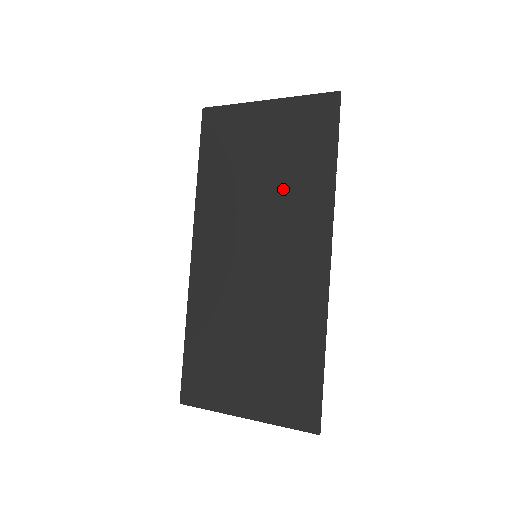
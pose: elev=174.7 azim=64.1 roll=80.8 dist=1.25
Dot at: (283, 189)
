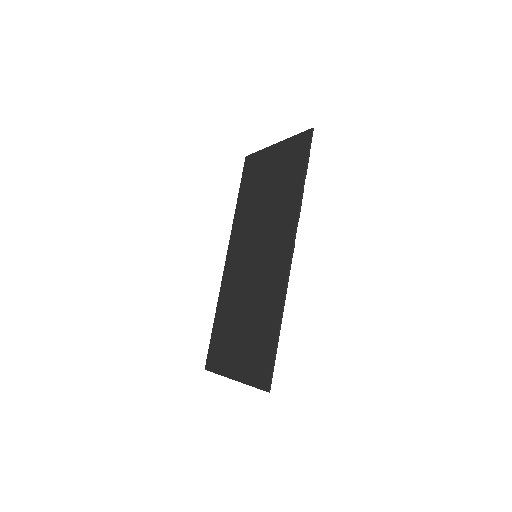
Dot at: (275, 205)
